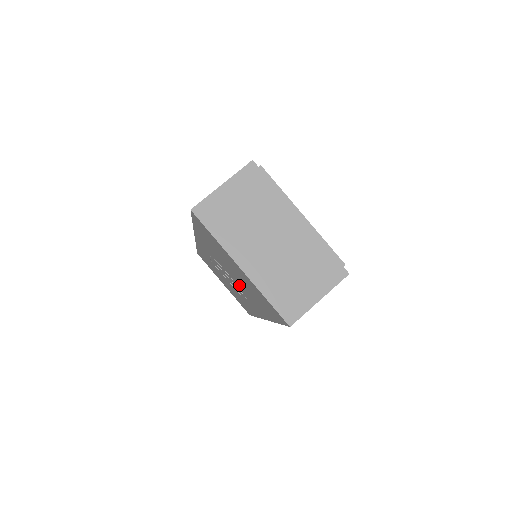
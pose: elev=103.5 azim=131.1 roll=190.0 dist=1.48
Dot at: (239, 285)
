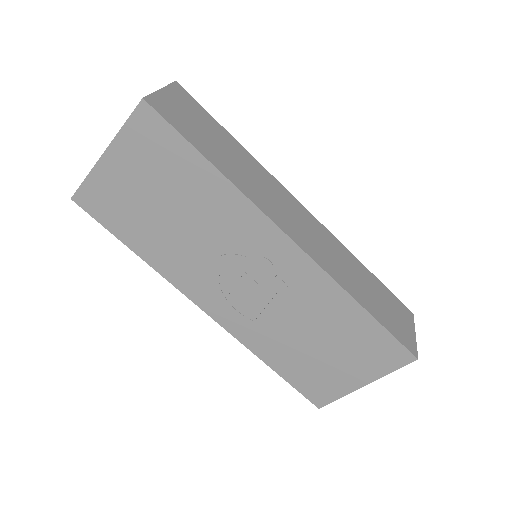
Dot at: (213, 236)
